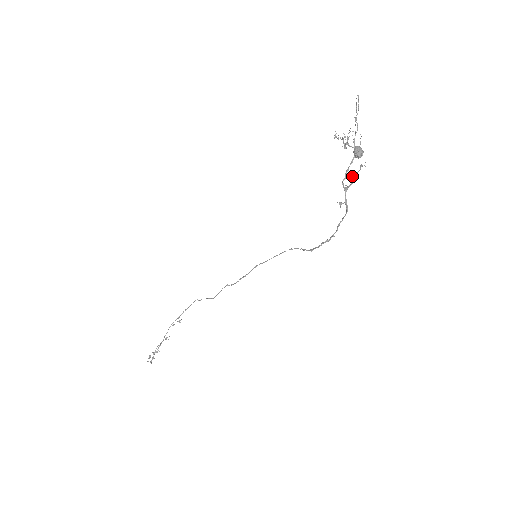
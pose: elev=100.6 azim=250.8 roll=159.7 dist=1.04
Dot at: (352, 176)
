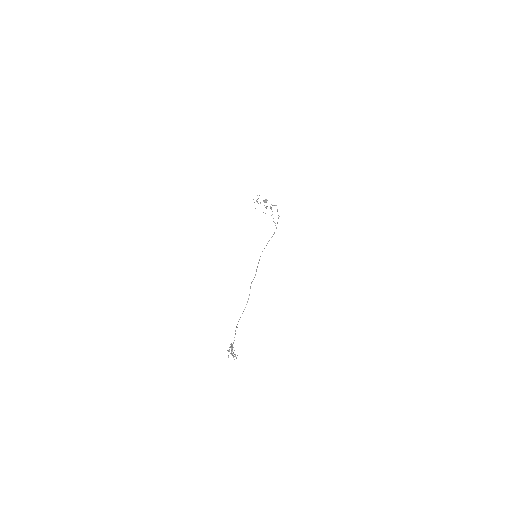
Dot at: (271, 215)
